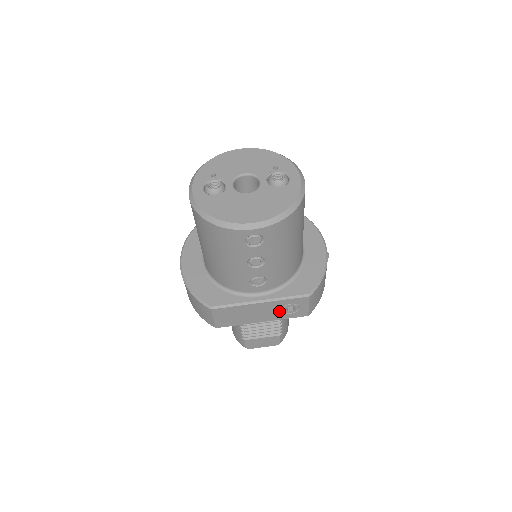
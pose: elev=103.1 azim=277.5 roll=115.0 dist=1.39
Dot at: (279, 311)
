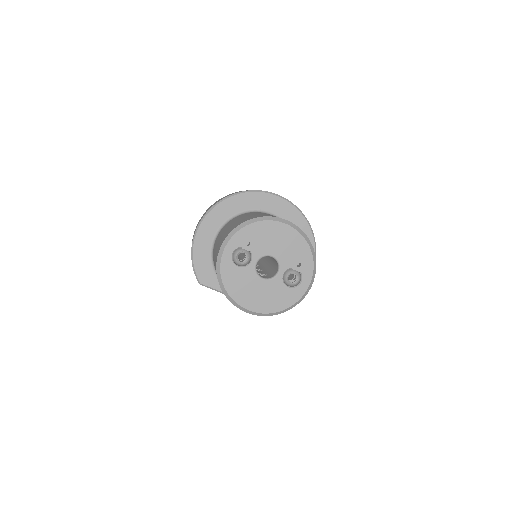
Dot at: occluded
